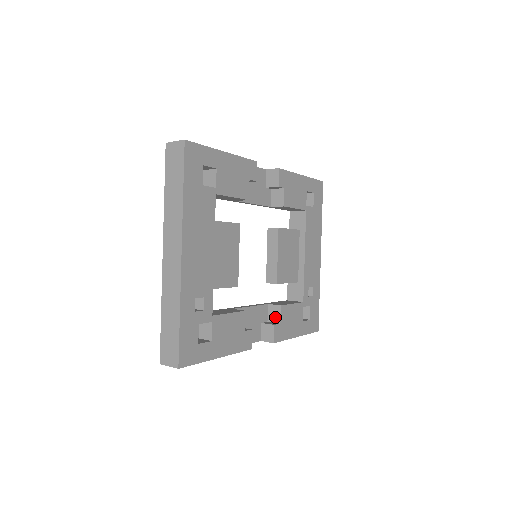
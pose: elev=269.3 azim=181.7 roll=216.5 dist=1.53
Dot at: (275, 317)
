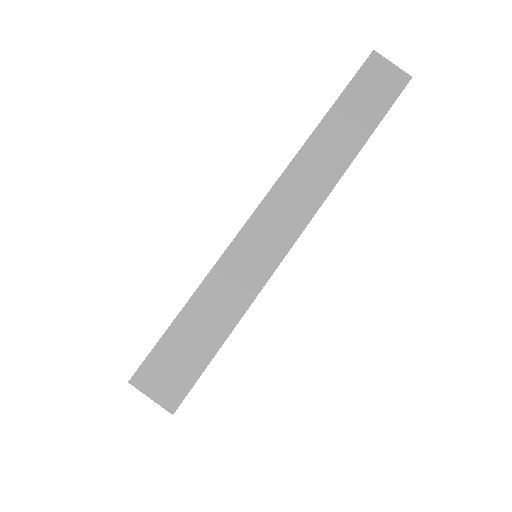
Dot at: occluded
